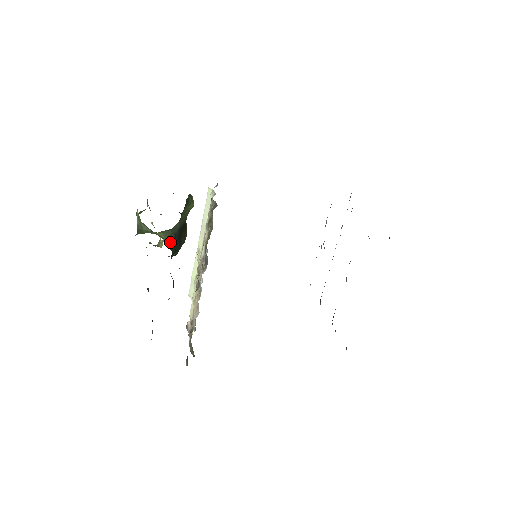
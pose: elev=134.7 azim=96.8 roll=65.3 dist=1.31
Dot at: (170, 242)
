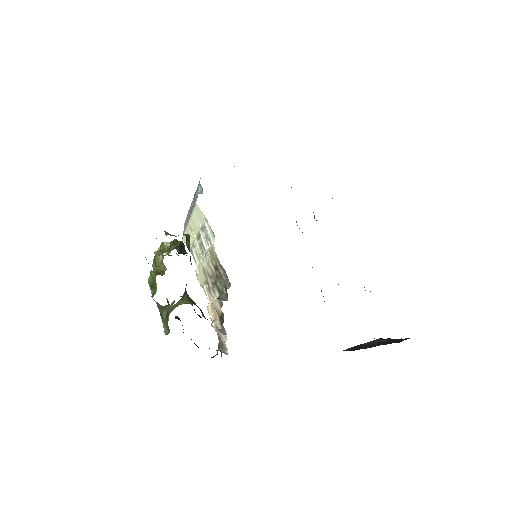
Dot at: (185, 293)
